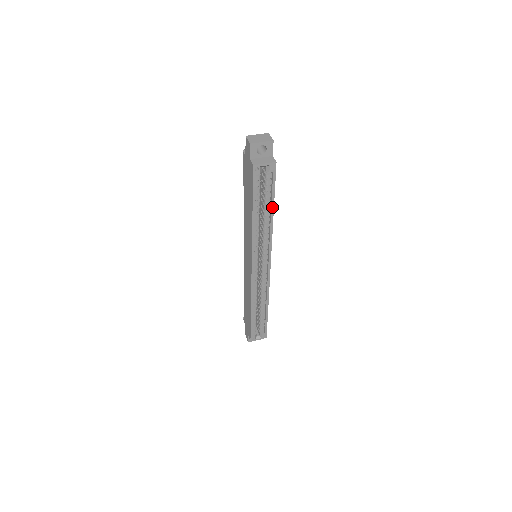
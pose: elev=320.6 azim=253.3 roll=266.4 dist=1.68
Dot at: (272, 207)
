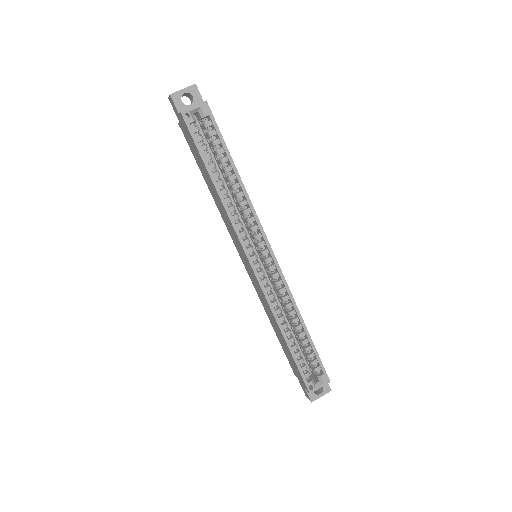
Dot at: (232, 164)
